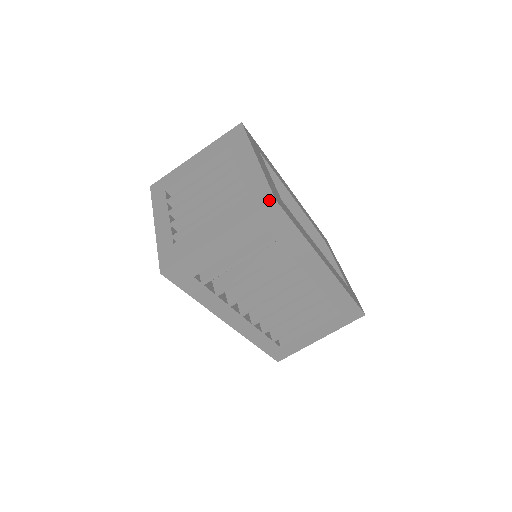
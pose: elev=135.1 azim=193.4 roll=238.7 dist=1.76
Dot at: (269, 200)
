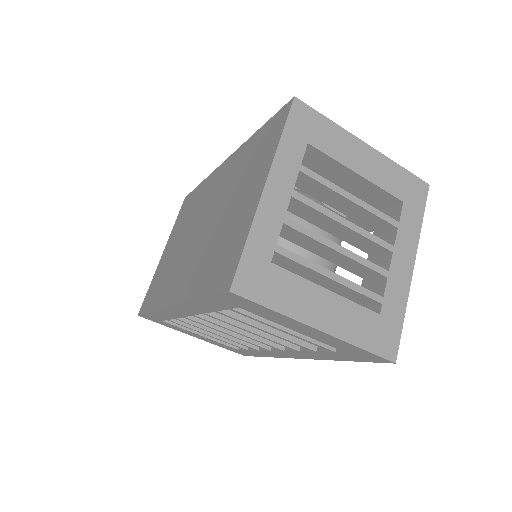
Dot at: (392, 355)
